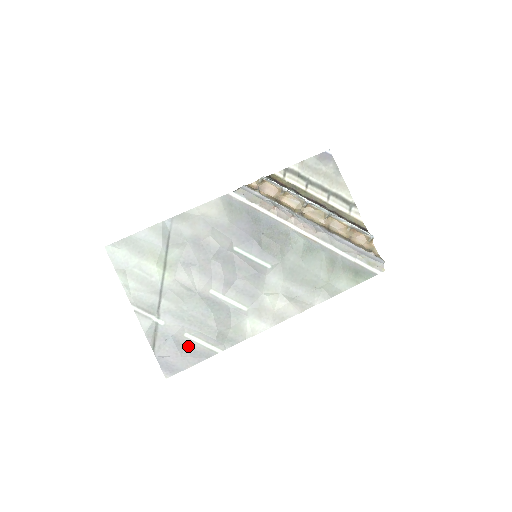
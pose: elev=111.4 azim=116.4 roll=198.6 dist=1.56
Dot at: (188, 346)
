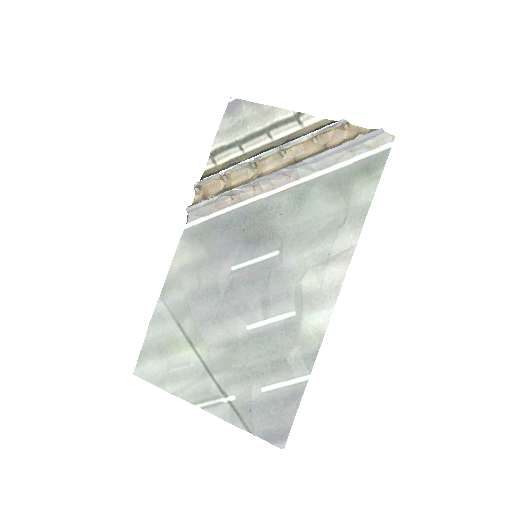
Dot at: (274, 399)
